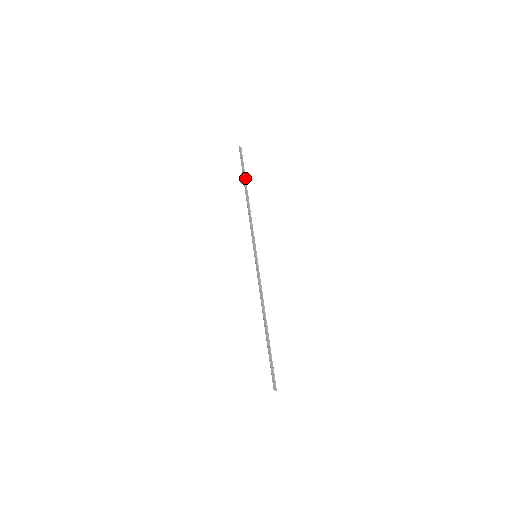
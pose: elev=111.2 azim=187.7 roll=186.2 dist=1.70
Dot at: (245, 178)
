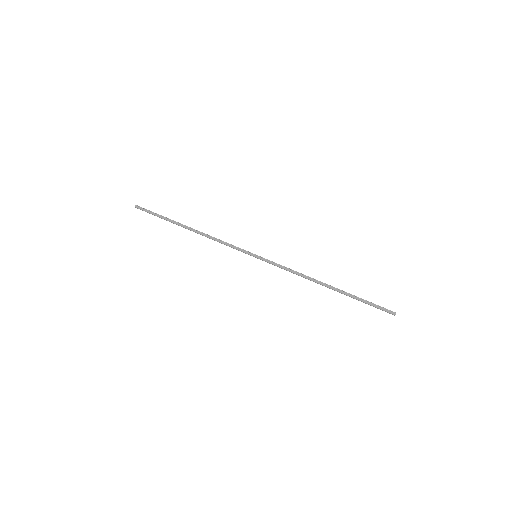
Dot at: (171, 220)
